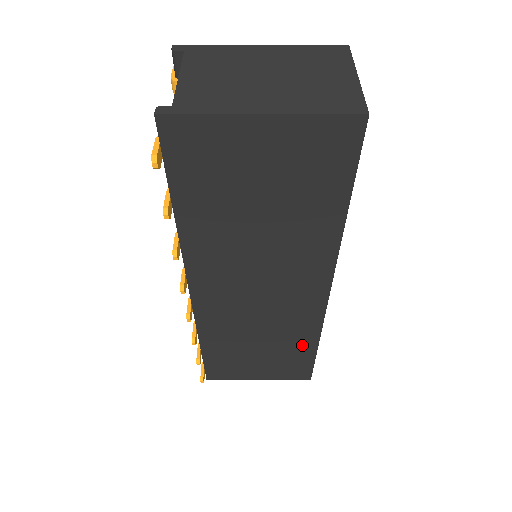
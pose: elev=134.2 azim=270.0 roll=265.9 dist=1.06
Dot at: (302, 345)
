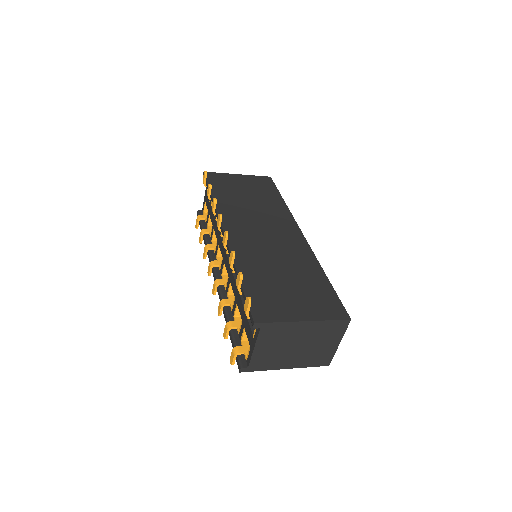
Dot at: (314, 274)
